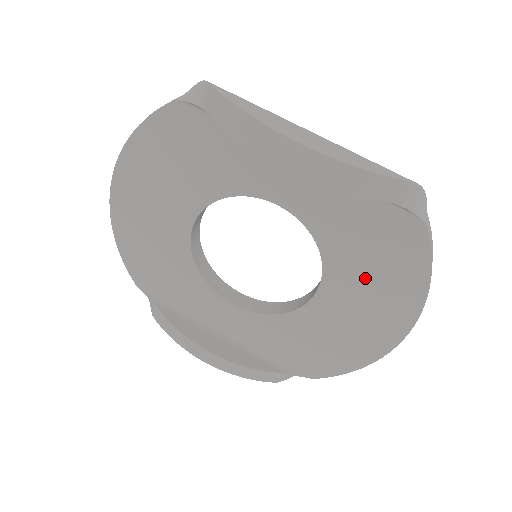
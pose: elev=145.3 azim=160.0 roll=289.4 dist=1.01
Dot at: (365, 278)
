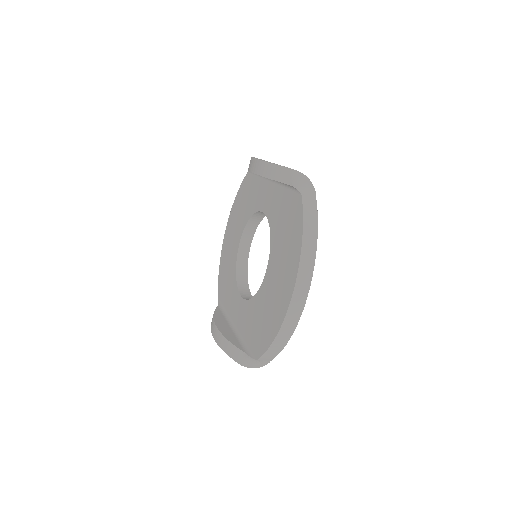
Dot at: (282, 248)
